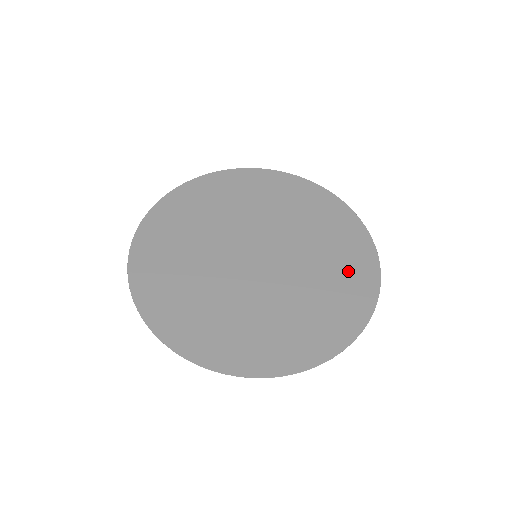
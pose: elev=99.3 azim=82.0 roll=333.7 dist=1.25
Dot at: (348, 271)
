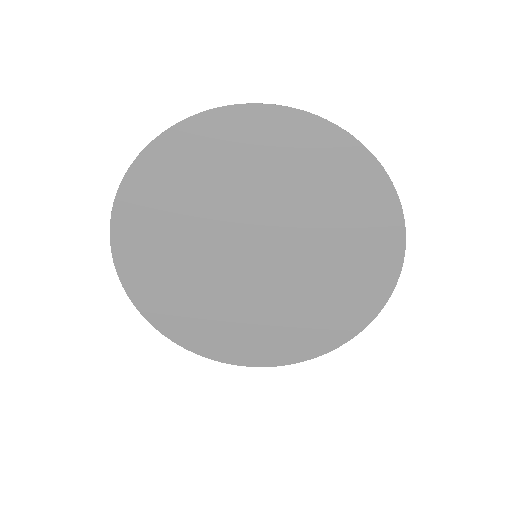
Dot at: (362, 271)
